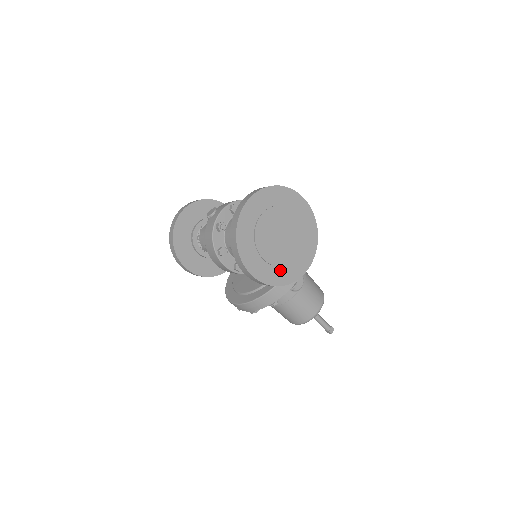
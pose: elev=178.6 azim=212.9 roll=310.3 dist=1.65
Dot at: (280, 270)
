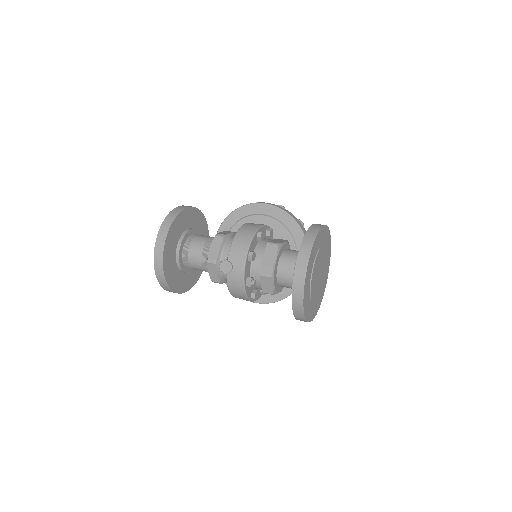
Dot at: (321, 293)
